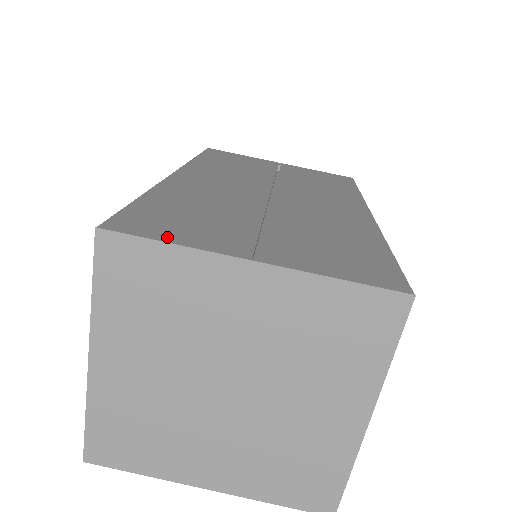
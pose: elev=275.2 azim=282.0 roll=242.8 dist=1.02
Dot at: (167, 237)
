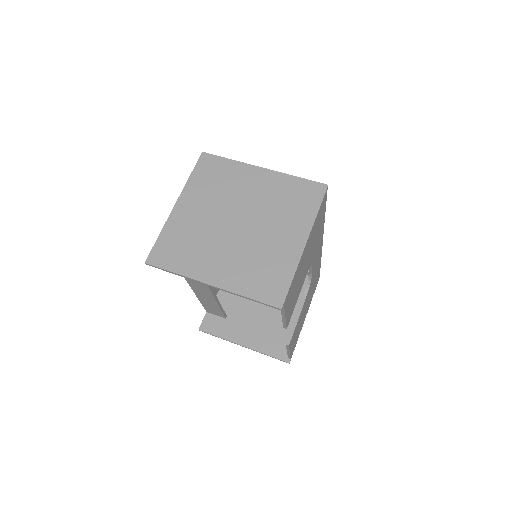
Dot at: occluded
